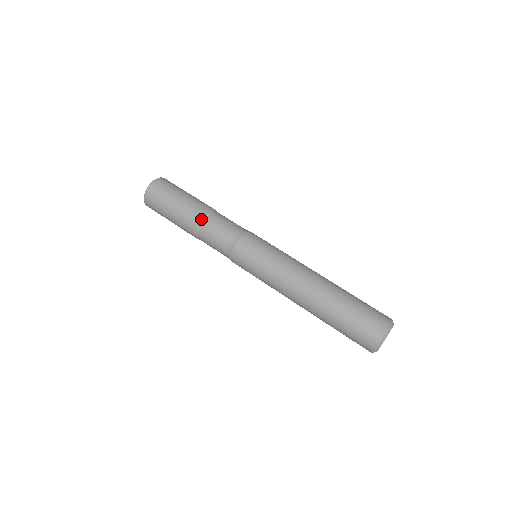
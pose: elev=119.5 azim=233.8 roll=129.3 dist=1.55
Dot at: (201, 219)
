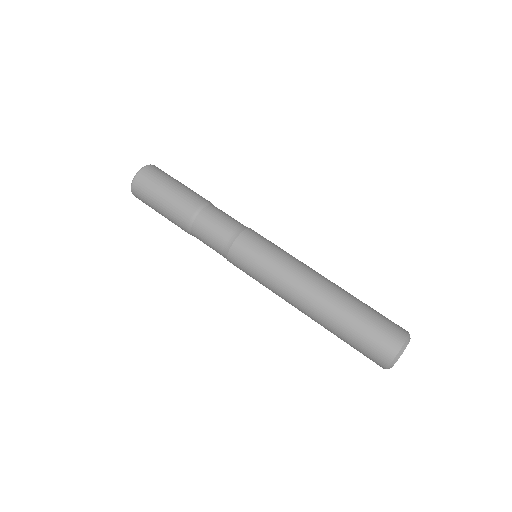
Dot at: (202, 205)
